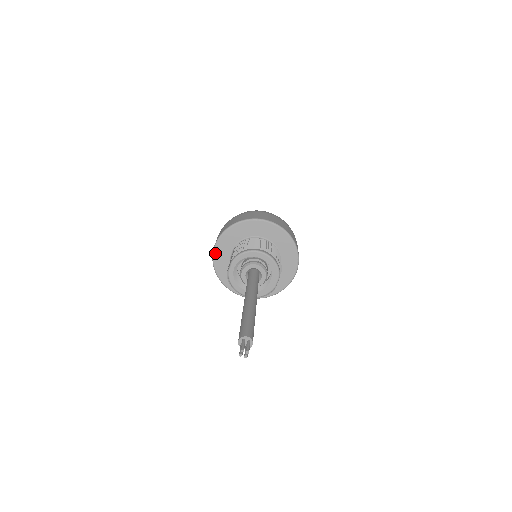
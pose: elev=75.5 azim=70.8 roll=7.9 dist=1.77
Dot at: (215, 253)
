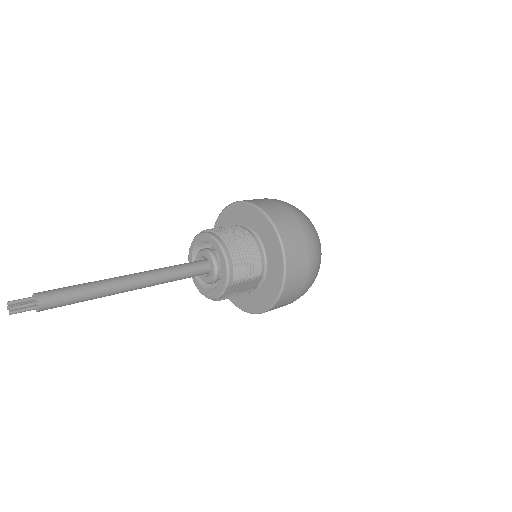
Dot at: occluded
